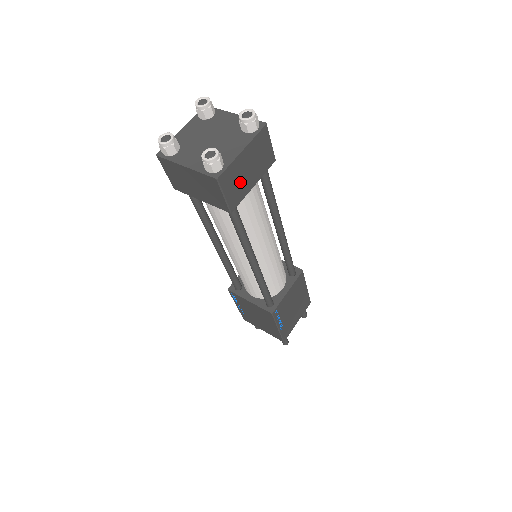
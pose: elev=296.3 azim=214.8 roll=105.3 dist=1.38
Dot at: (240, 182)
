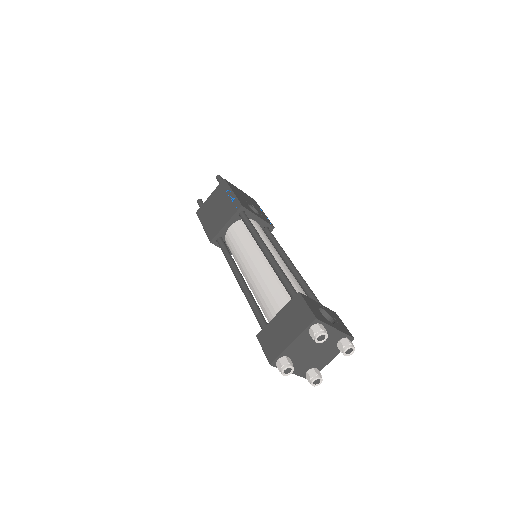
Dot at: occluded
